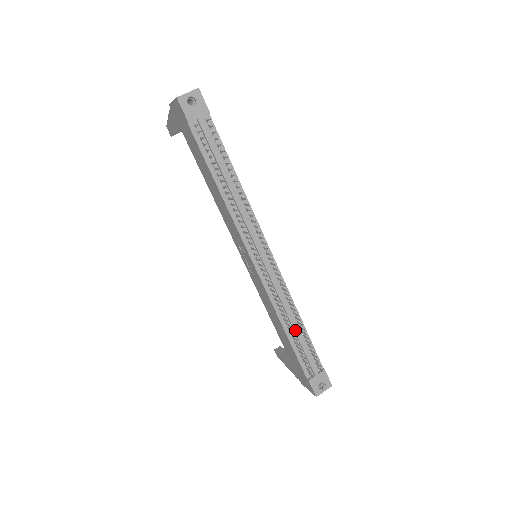
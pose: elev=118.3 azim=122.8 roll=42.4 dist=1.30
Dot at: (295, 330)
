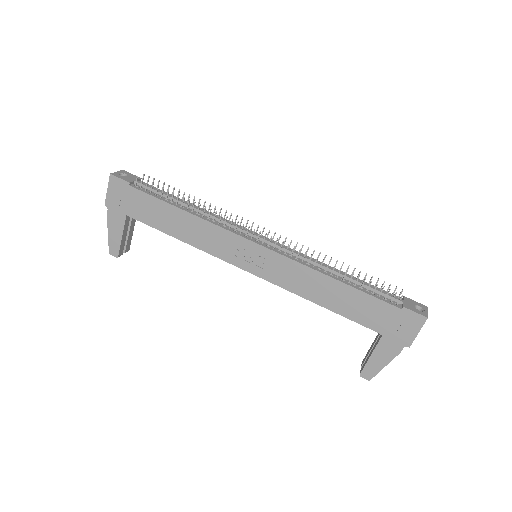
Dot at: (343, 275)
